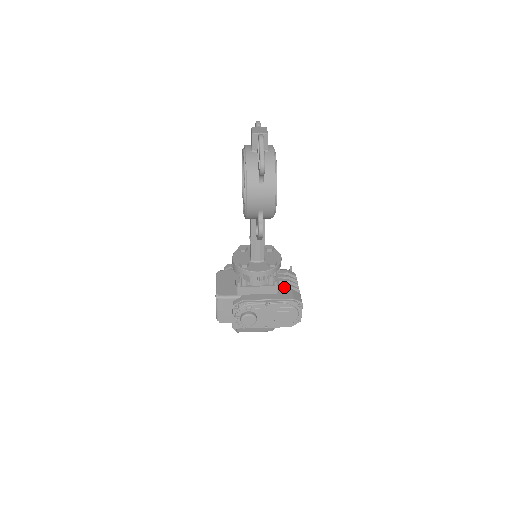
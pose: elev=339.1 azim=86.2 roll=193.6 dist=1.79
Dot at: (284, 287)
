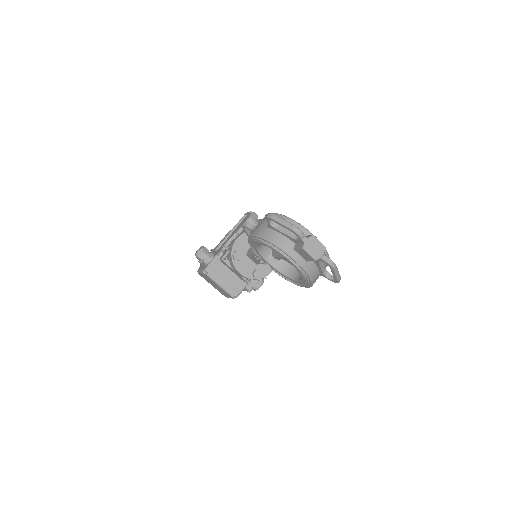
Dot at: occluded
